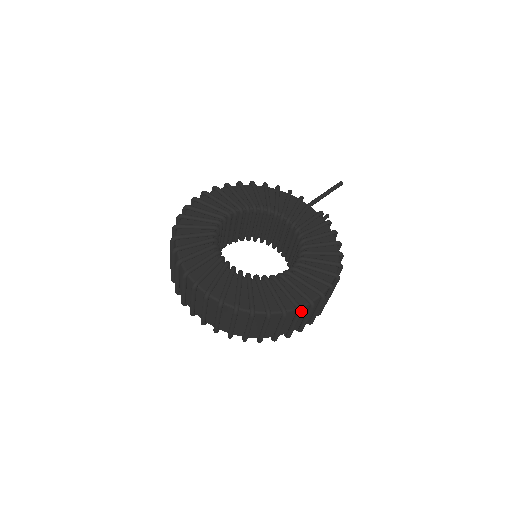
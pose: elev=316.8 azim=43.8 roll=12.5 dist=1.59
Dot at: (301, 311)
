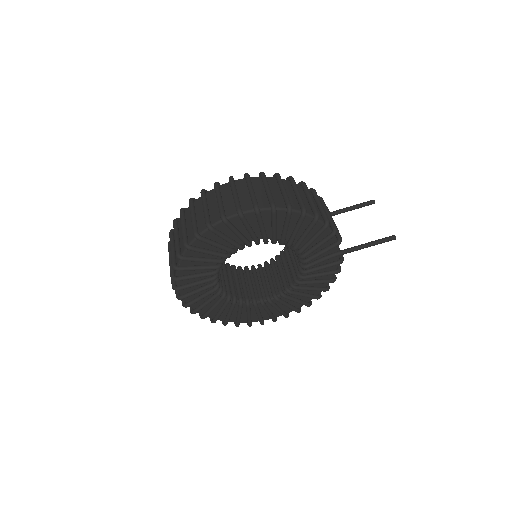
Dot at: (250, 326)
